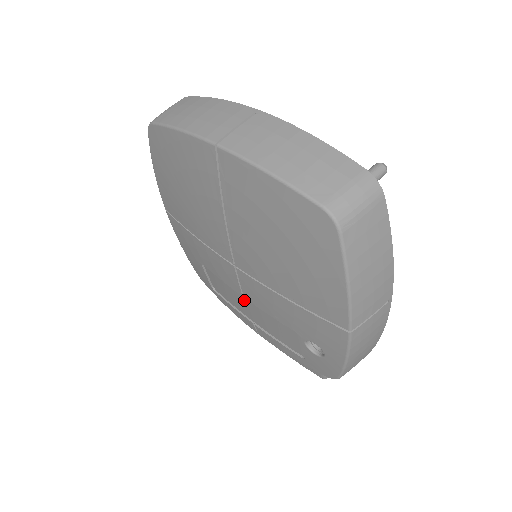
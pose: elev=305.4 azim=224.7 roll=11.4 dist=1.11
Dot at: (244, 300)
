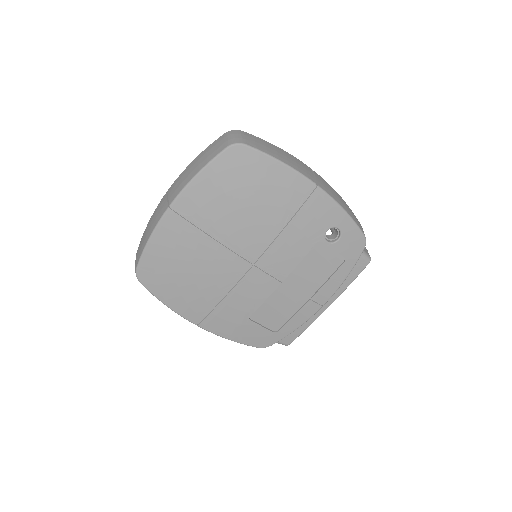
Dot at: (286, 288)
